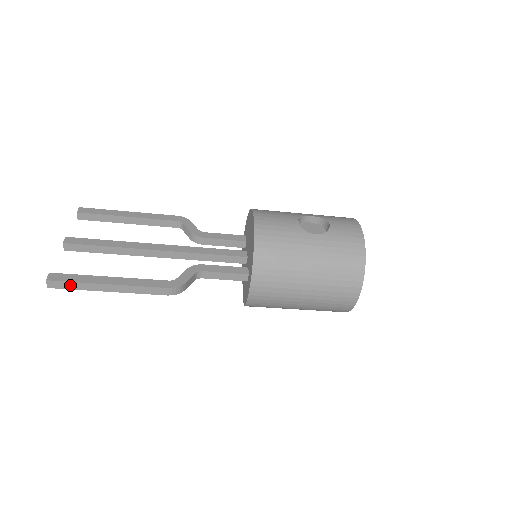
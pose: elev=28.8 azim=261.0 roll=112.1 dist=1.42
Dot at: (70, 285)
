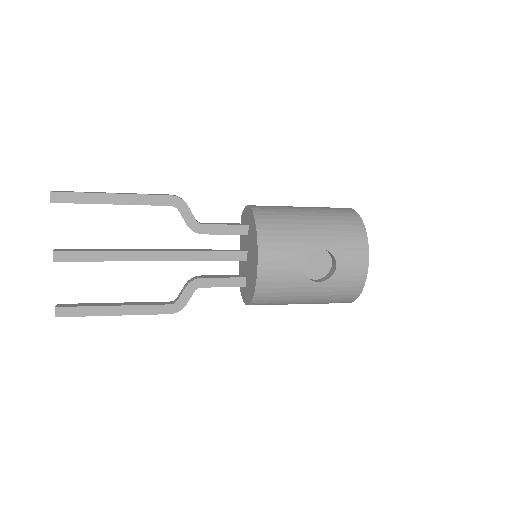
Dot at: (79, 315)
